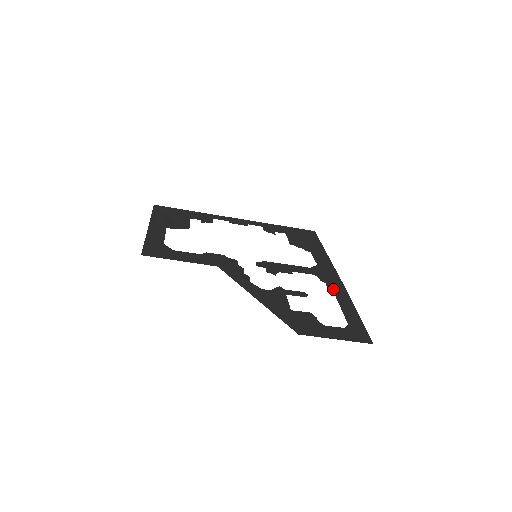
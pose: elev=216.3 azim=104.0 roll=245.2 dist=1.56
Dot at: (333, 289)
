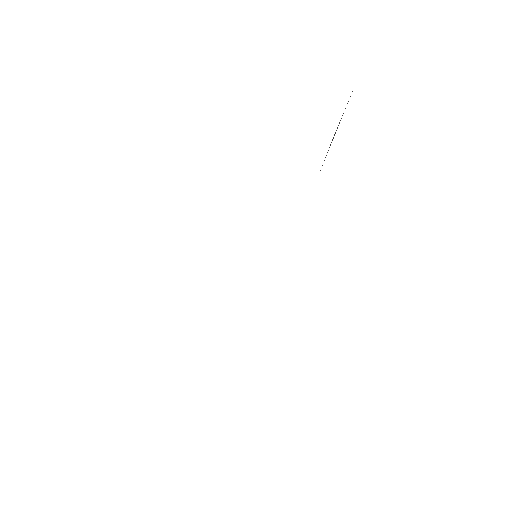
Dot at: occluded
